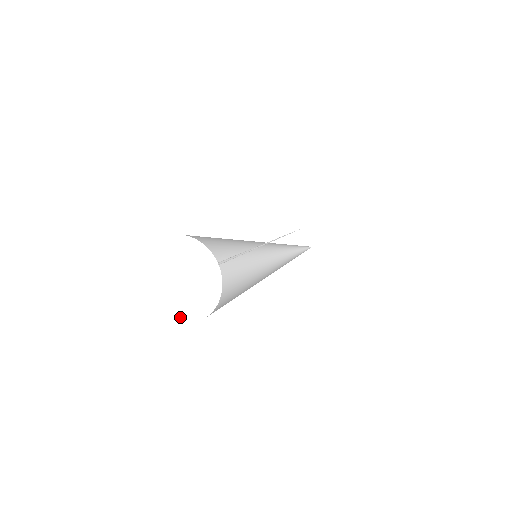
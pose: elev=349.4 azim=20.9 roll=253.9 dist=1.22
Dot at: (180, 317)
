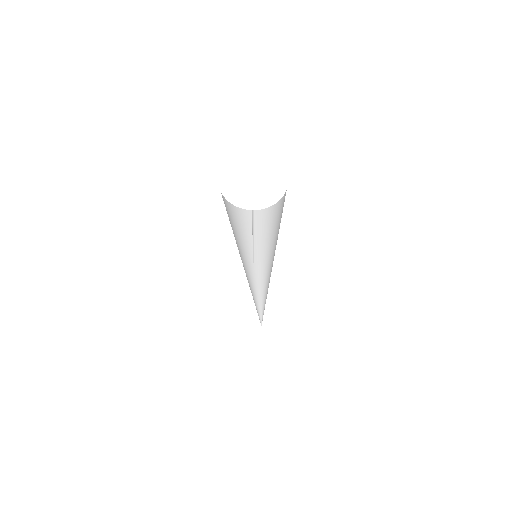
Dot at: (256, 206)
